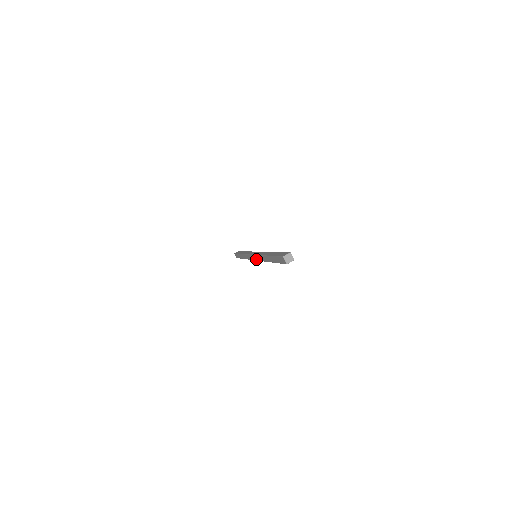
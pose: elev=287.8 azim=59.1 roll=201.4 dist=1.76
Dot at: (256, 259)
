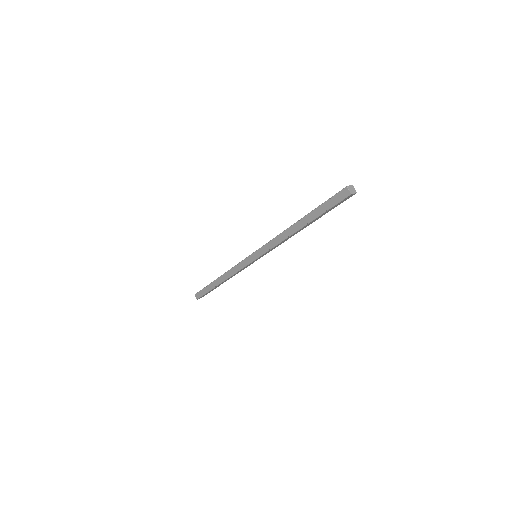
Dot at: (261, 253)
